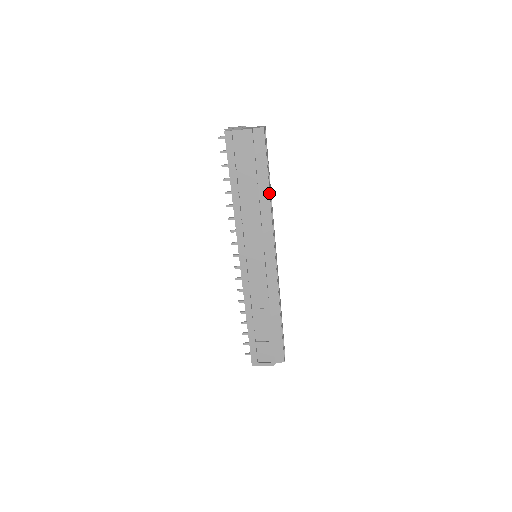
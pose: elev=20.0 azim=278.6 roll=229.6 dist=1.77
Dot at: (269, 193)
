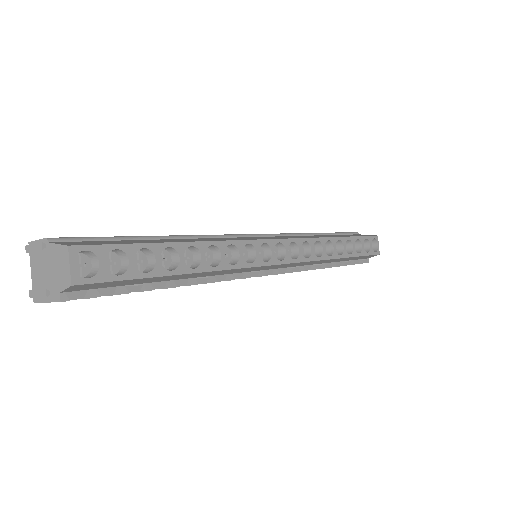
Dot at: (196, 273)
